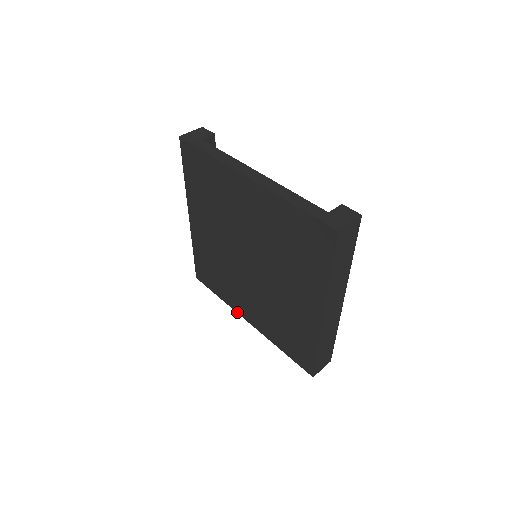
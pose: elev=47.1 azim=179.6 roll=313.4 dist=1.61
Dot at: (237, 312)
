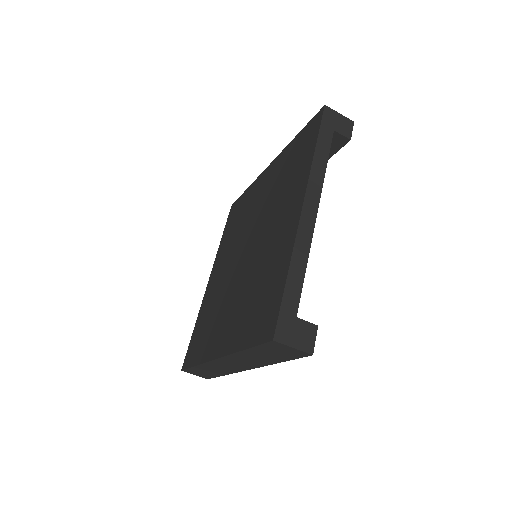
Dot at: (214, 264)
